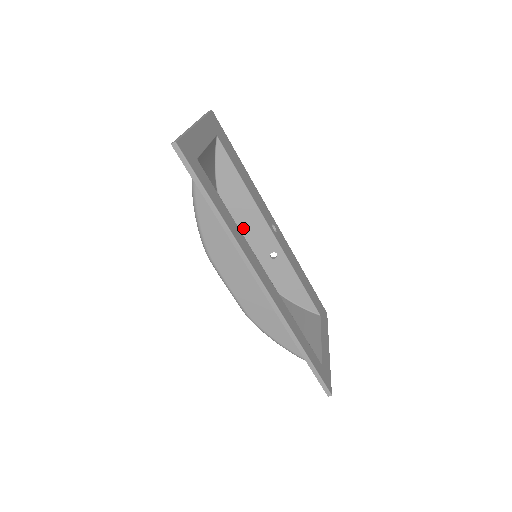
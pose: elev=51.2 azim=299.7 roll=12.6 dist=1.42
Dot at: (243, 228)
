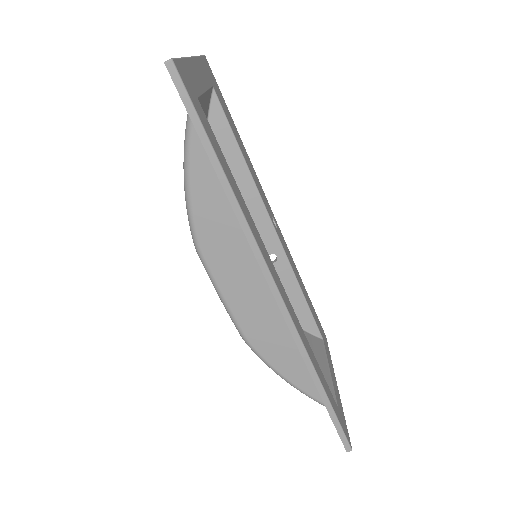
Dot at: occluded
